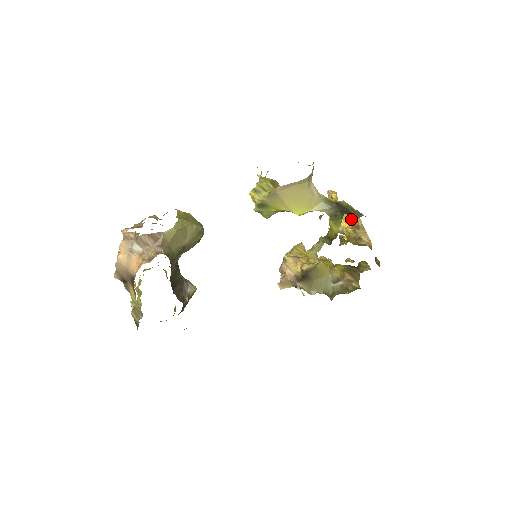
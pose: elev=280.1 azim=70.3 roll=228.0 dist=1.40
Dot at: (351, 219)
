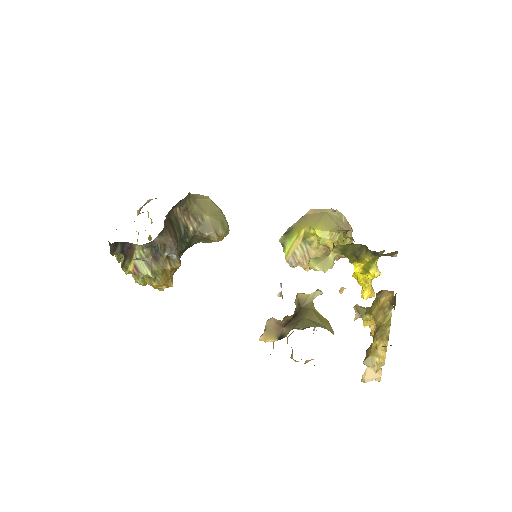
Dot at: occluded
